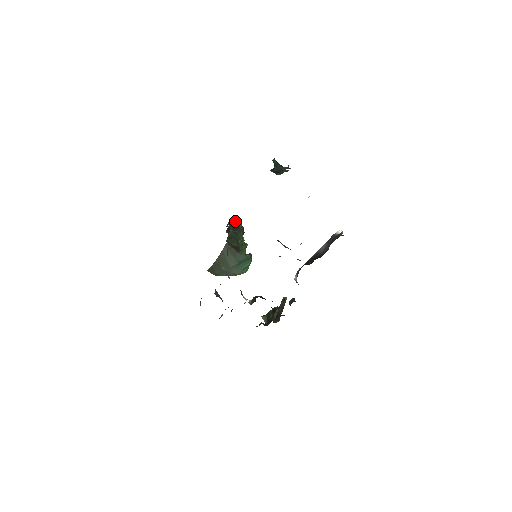
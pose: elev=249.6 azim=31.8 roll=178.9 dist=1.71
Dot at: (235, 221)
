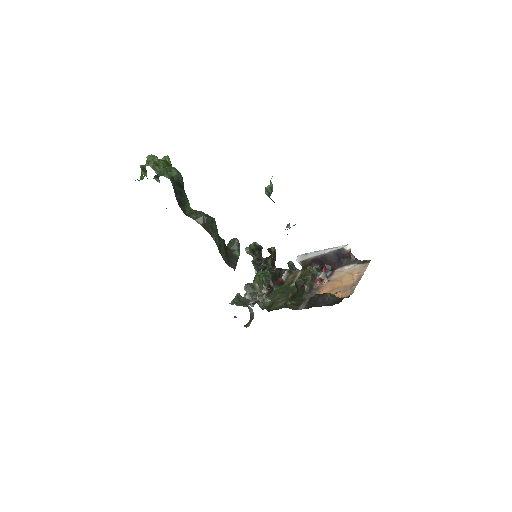
Dot at: (176, 183)
